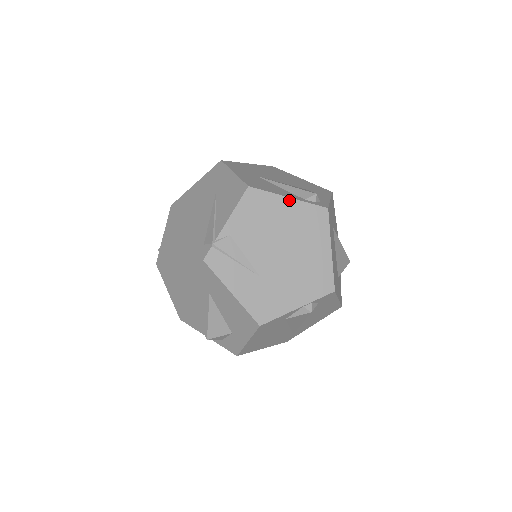
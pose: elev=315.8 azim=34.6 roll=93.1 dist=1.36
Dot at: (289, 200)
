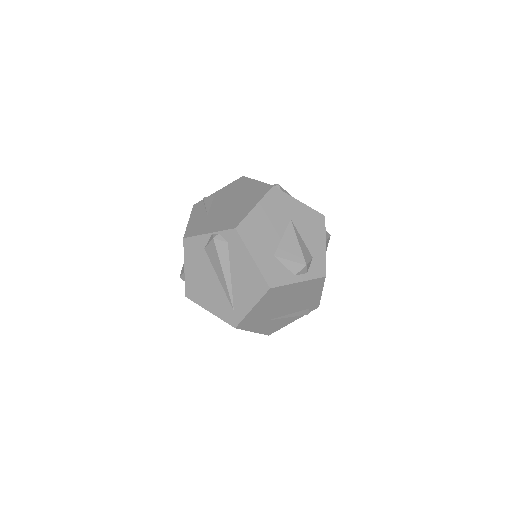
Dot at: (256, 182)
